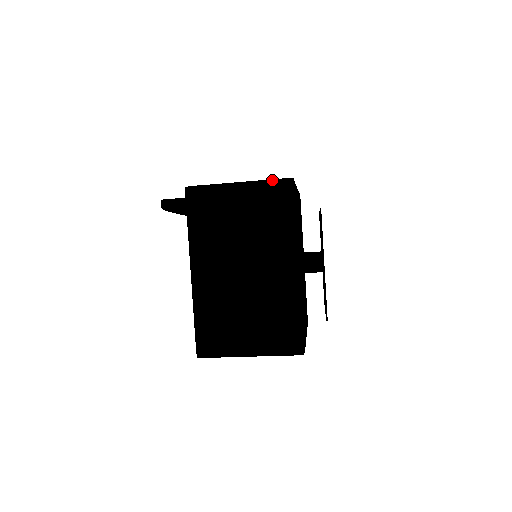
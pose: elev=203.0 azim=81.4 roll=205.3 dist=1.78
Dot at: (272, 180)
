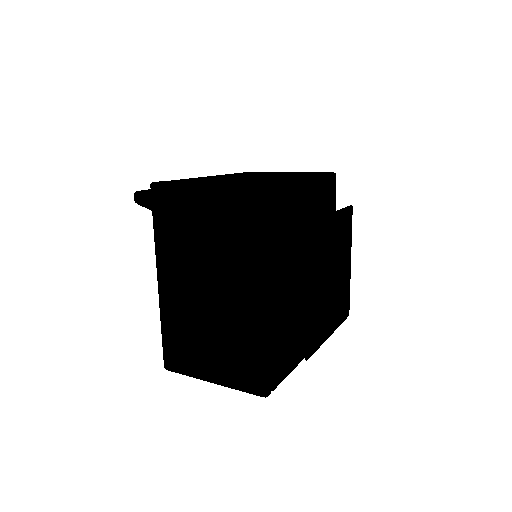
Dot at: (238, 185)
